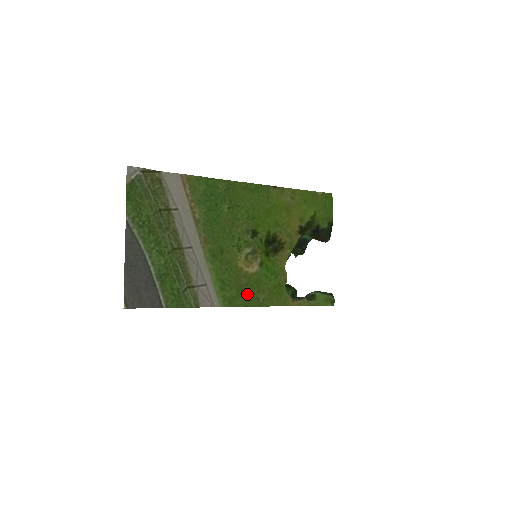
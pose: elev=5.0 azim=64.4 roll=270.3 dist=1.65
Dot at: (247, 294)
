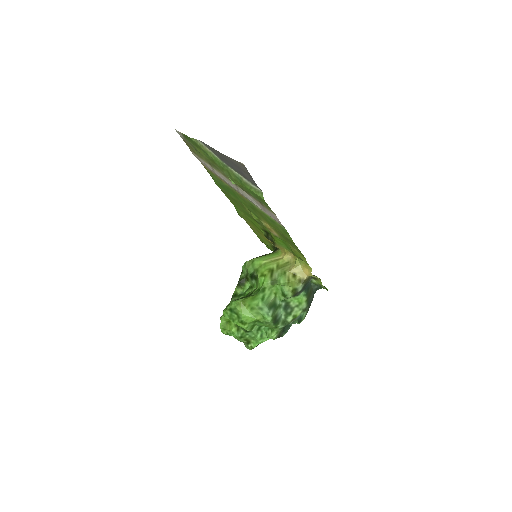
Dot at: (287, 239)
